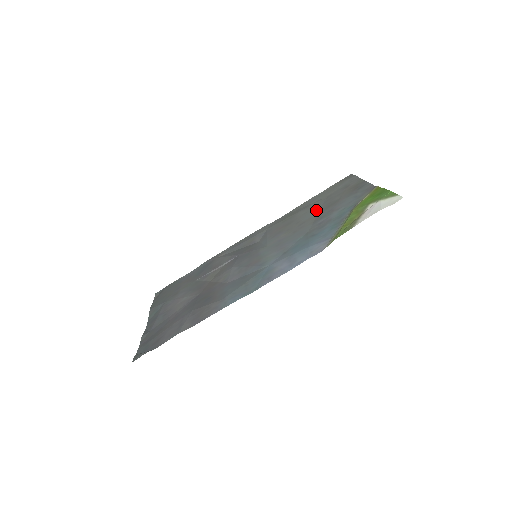
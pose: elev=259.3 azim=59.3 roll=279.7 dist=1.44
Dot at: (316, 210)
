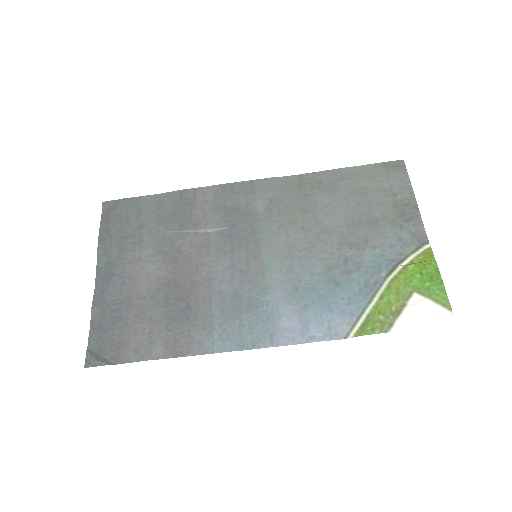
Dot at: (345, 214)
